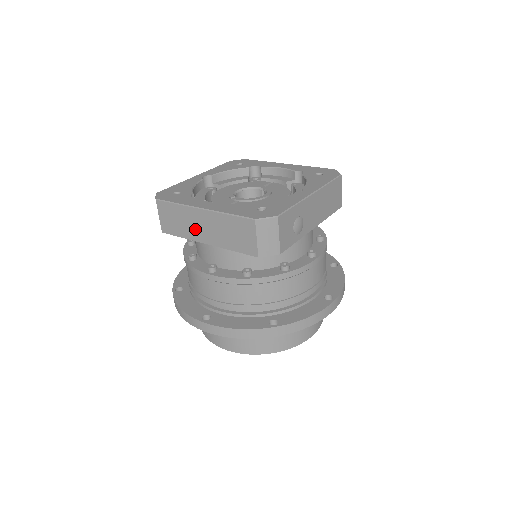
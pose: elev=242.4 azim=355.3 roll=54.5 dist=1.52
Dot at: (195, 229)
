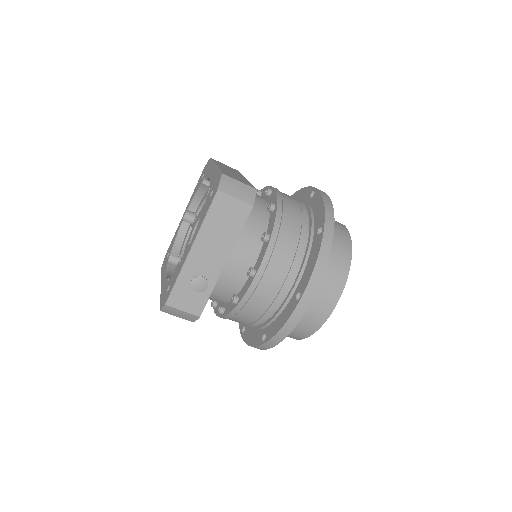
Dot at: occluded
